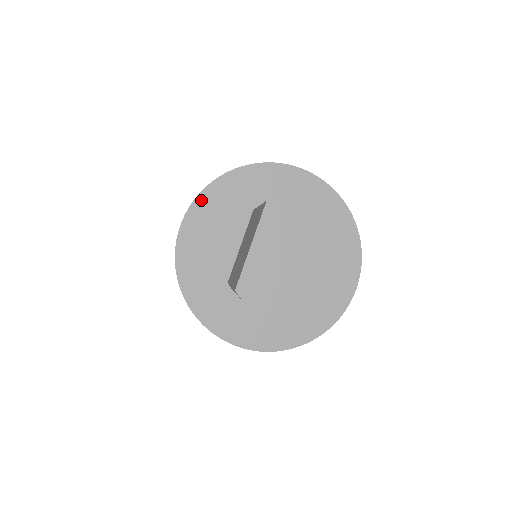
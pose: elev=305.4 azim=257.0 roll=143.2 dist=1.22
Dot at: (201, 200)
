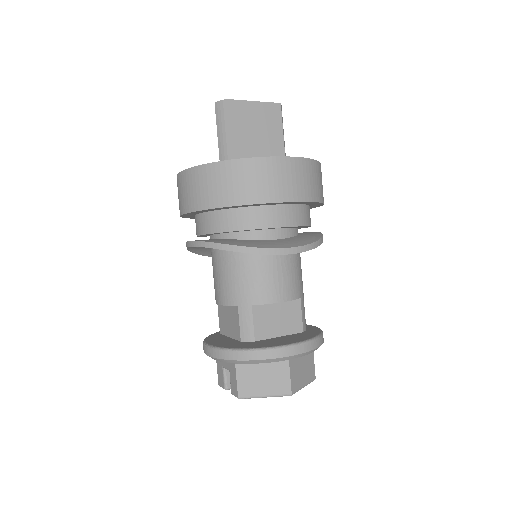
Dot at: occluded
